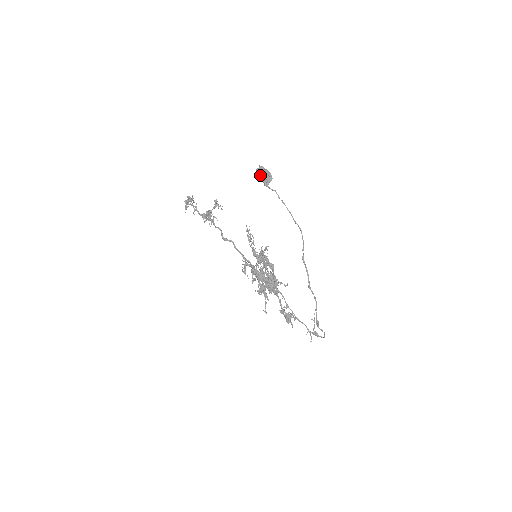
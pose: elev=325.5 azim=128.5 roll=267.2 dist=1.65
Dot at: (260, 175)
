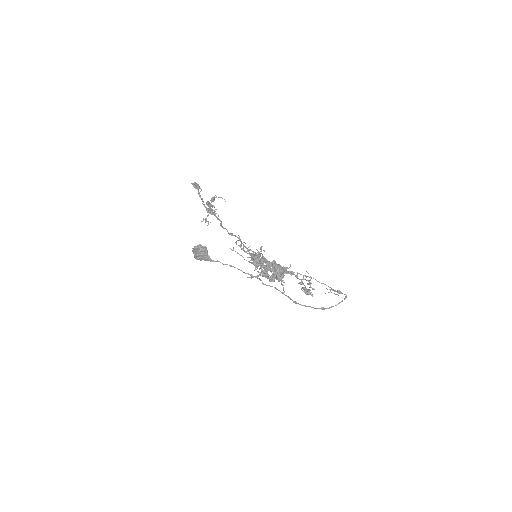
Dot at: (196, 258)
